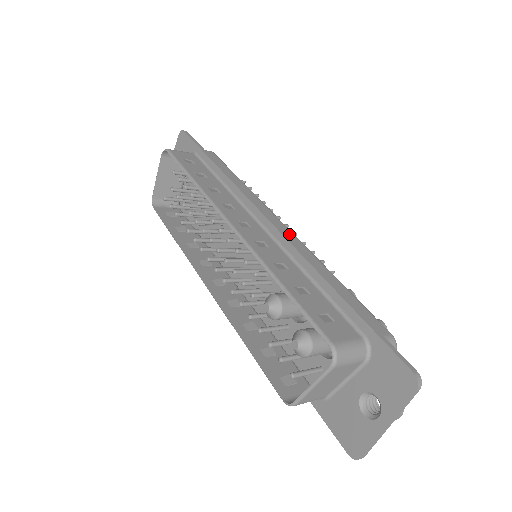
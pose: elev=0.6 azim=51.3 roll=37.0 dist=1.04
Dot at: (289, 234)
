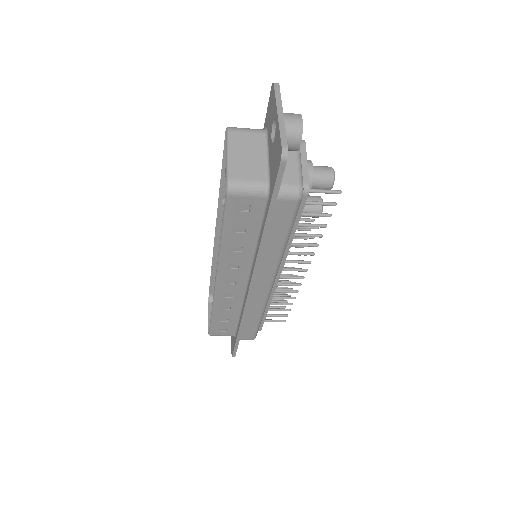
Dot at: occluded
